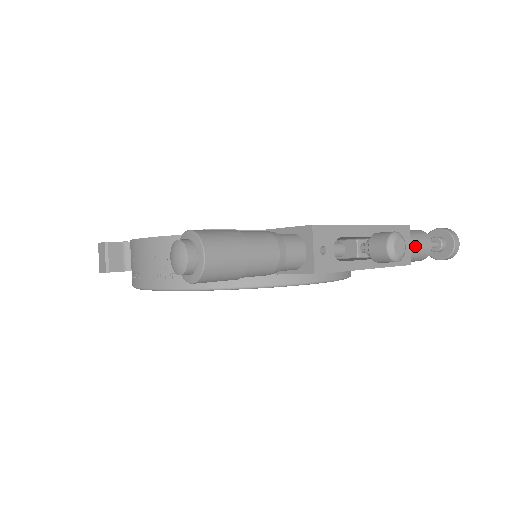
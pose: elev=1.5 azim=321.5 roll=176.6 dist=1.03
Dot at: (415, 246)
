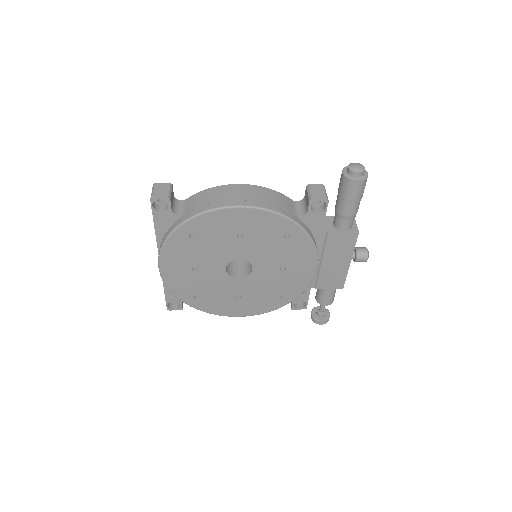
Dot at: occluded
